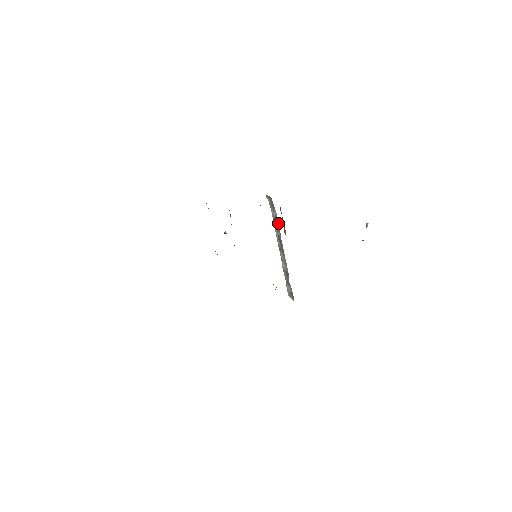
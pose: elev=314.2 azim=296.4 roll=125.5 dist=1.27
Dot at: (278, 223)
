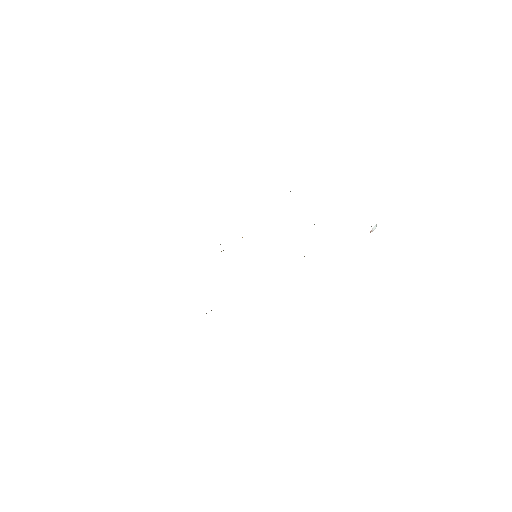
Dot at: occluded
